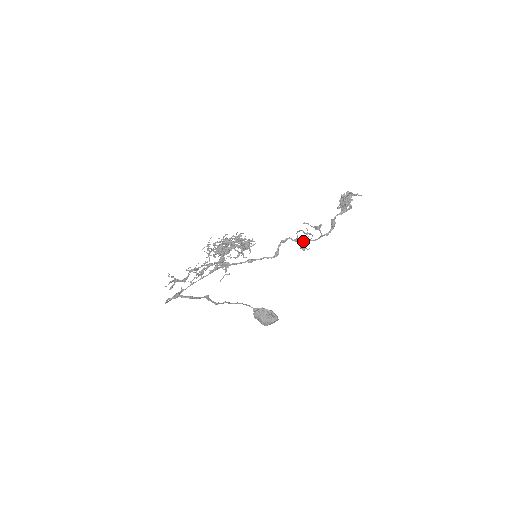
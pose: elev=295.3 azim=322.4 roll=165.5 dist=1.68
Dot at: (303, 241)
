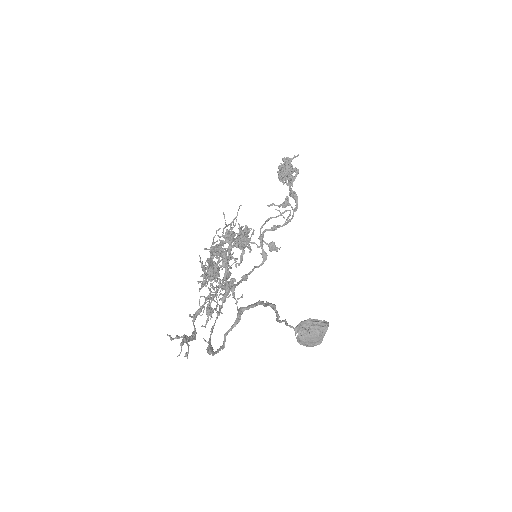
Dot at: (280, 226)
